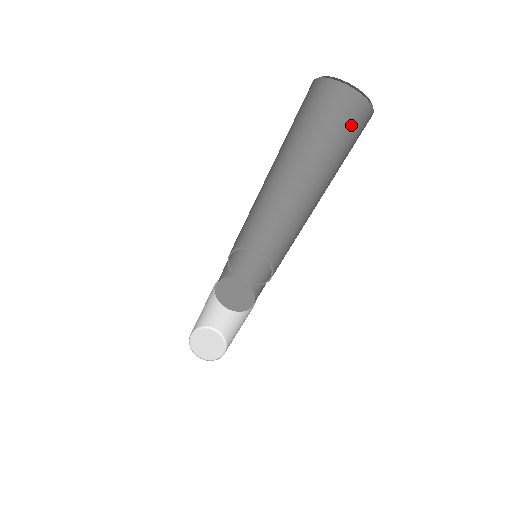
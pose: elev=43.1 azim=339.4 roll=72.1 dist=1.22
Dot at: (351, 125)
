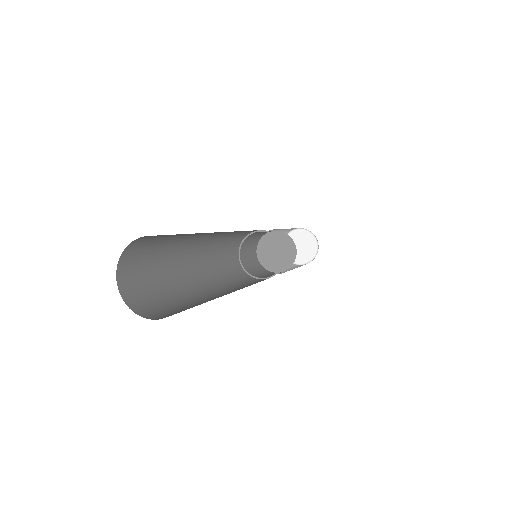
Dot at: occluded
